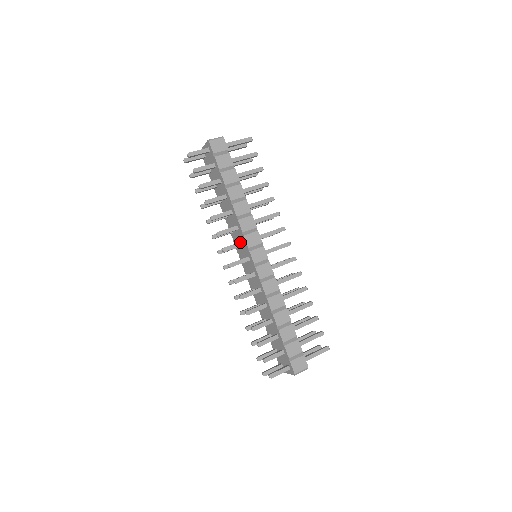
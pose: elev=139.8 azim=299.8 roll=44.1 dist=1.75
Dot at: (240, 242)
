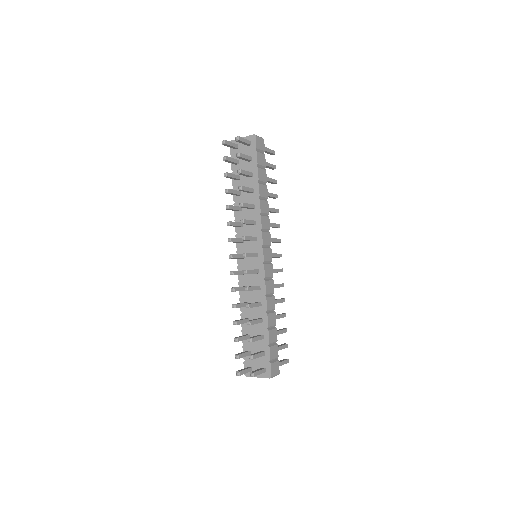
Dot at: (255, 237)
